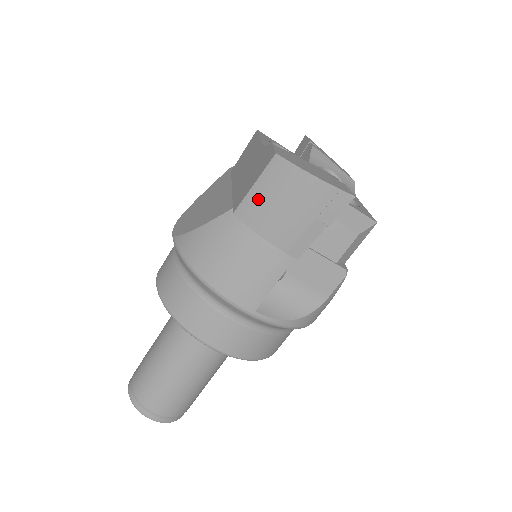
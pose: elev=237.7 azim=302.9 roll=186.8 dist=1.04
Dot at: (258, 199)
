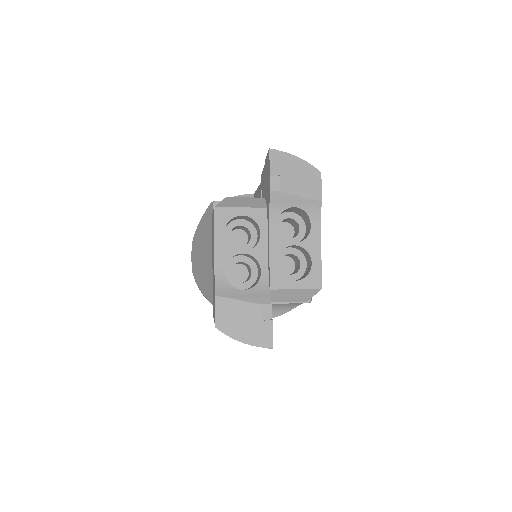
Dot at: occluded
